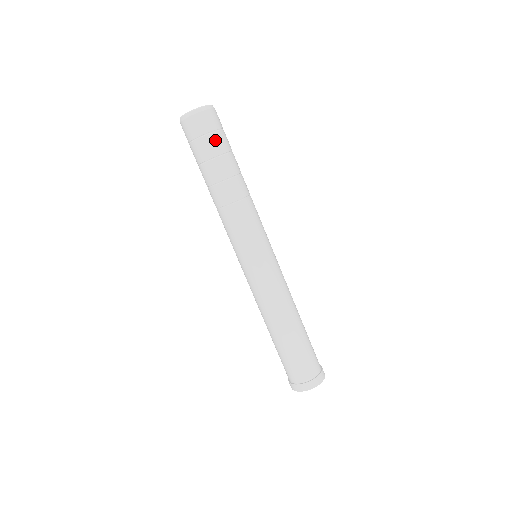
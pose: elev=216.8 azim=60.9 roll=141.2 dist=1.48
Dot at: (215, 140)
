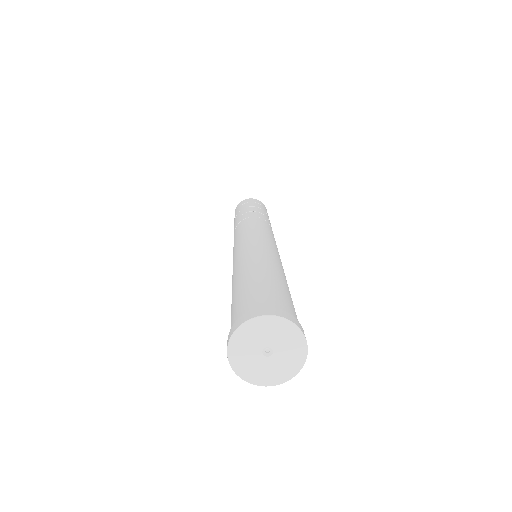
Dot at: occluded
